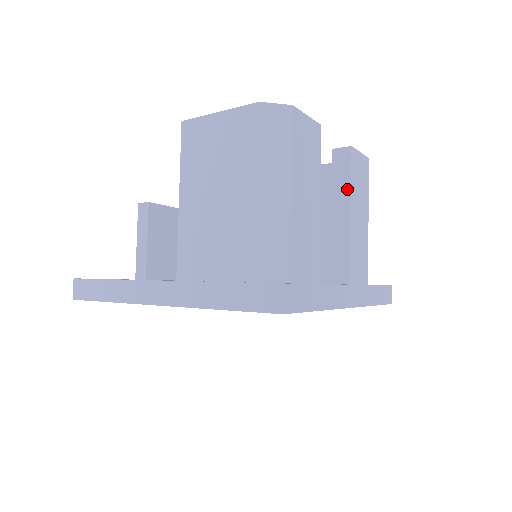
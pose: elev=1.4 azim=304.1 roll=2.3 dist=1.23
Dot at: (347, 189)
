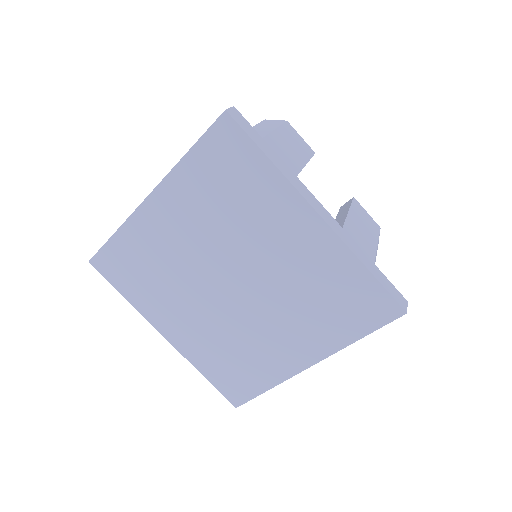
Dot at: (346, 211)
